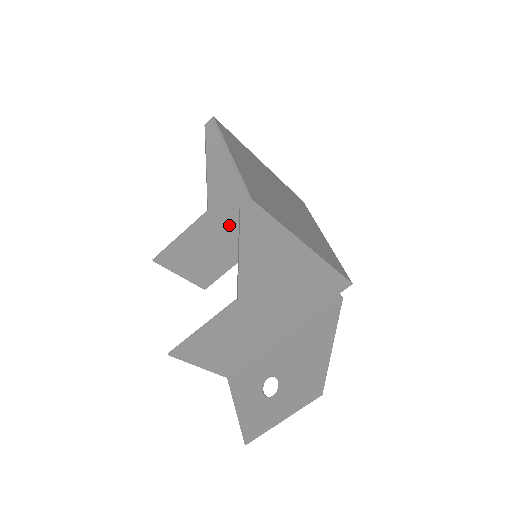
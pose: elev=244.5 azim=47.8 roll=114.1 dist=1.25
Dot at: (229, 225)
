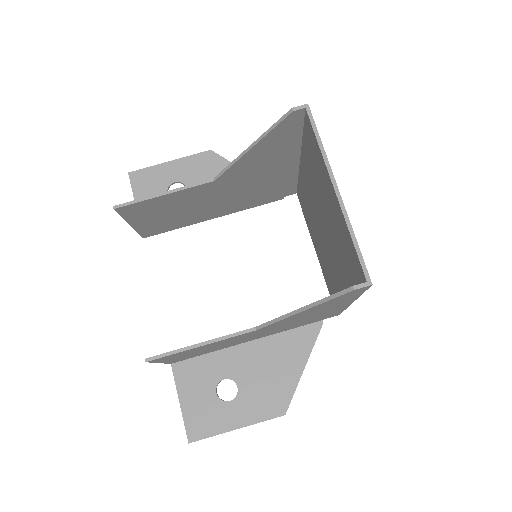
Dot at: (221, 195)
